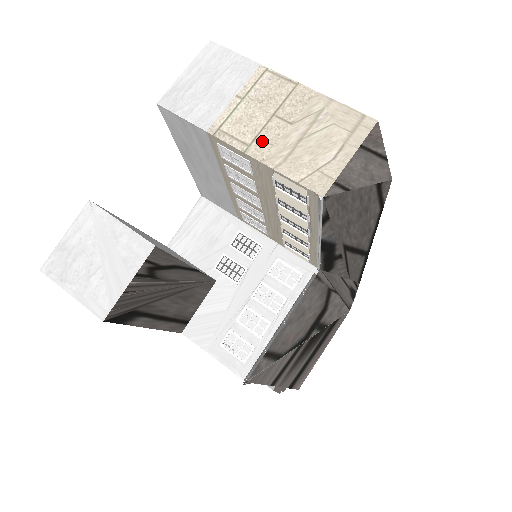
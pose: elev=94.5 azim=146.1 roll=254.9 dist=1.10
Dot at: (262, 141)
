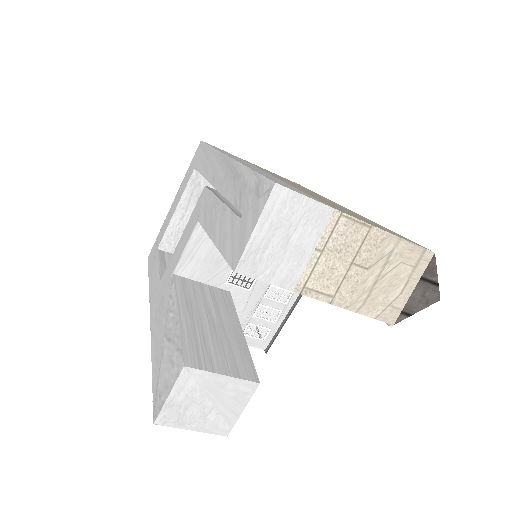
Dot at: (344, 290)
